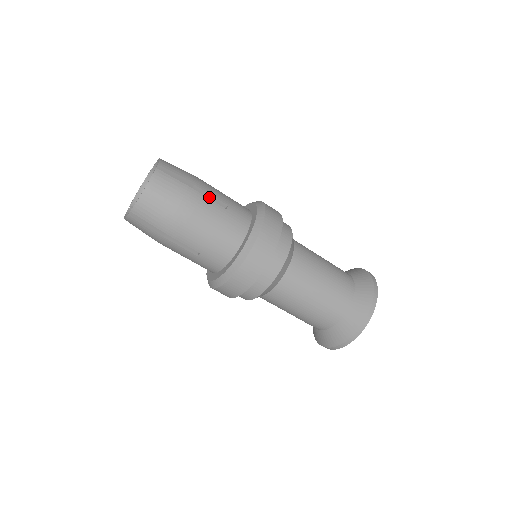
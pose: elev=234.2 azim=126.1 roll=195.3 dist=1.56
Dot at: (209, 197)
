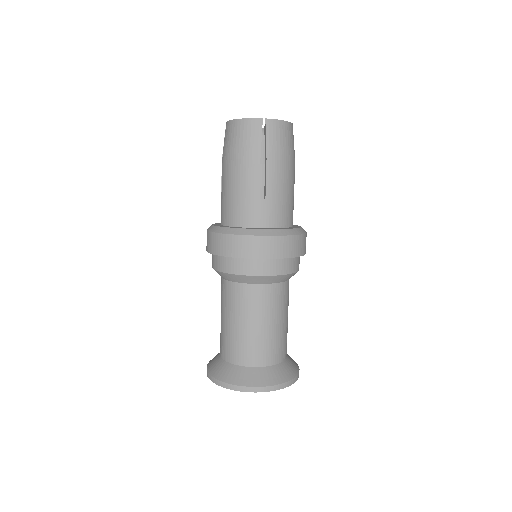
Dot at: occluded
